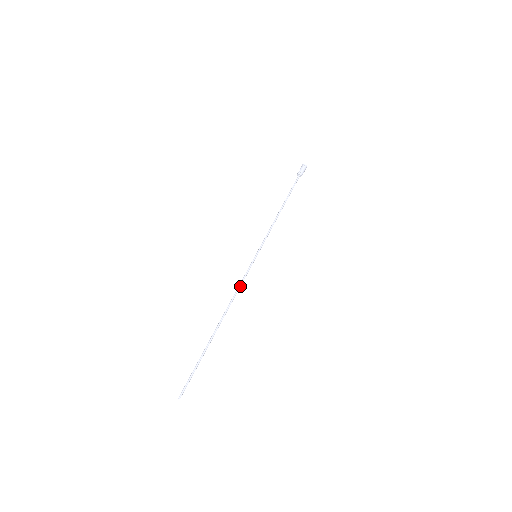
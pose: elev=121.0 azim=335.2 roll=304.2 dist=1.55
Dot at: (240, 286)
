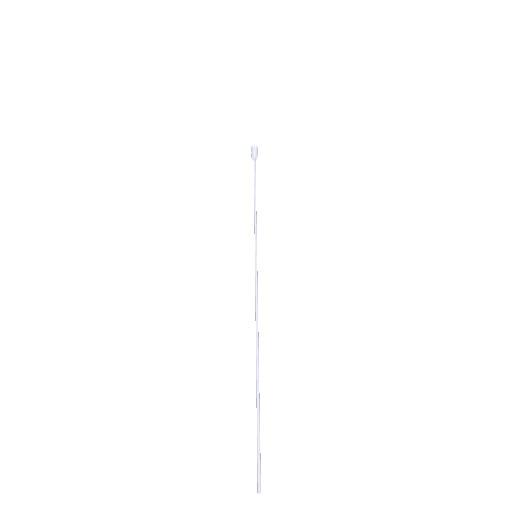
Dot at: (257, 298)
